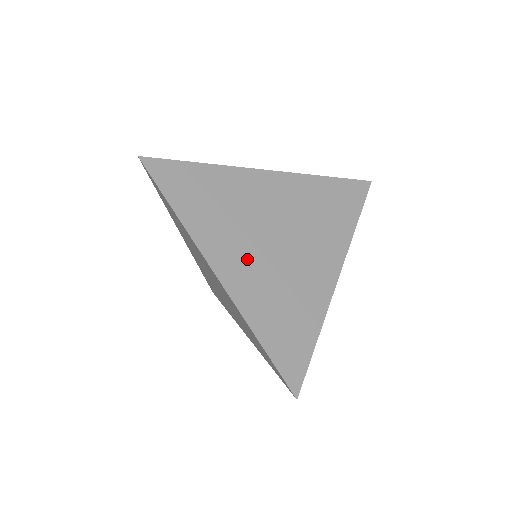
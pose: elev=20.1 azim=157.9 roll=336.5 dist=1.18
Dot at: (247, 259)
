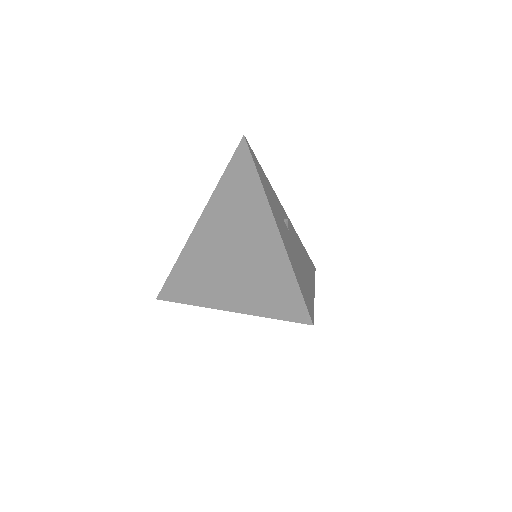
Dot at: (228, 282)
